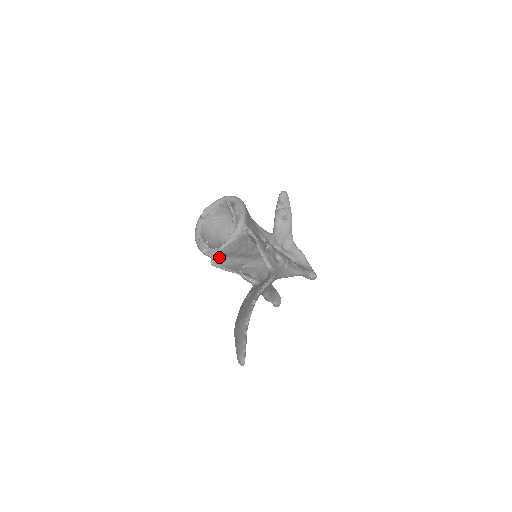
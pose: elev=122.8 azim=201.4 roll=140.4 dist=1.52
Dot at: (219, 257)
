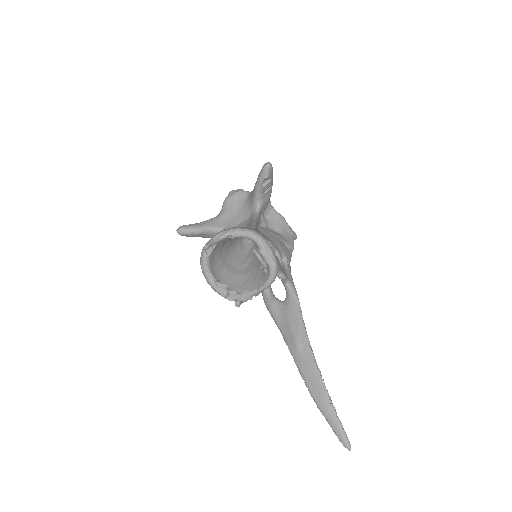
Dot at: occluded
